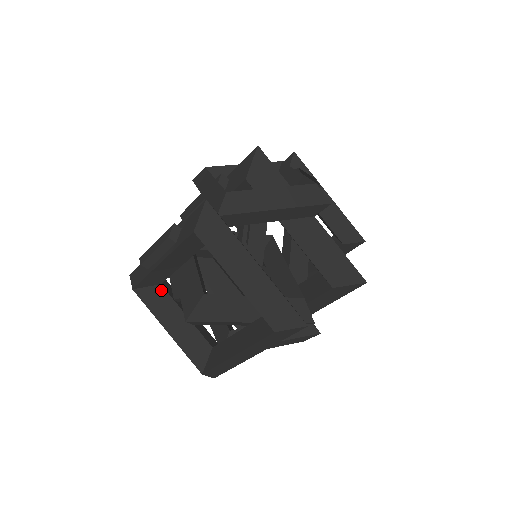
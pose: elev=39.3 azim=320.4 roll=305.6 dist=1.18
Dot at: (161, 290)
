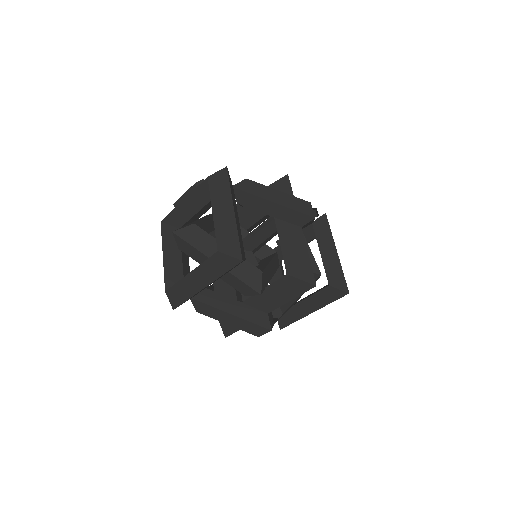
Dot at: occluded
